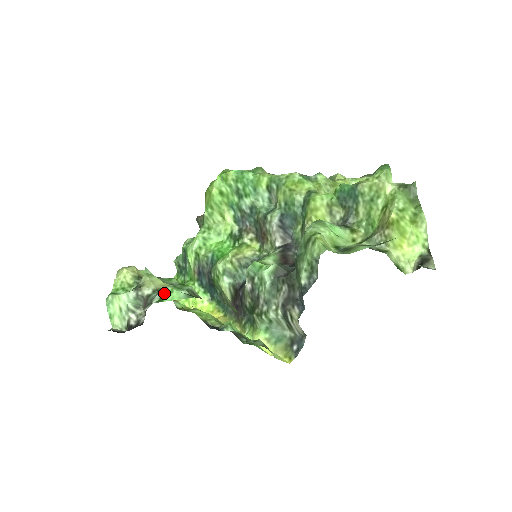
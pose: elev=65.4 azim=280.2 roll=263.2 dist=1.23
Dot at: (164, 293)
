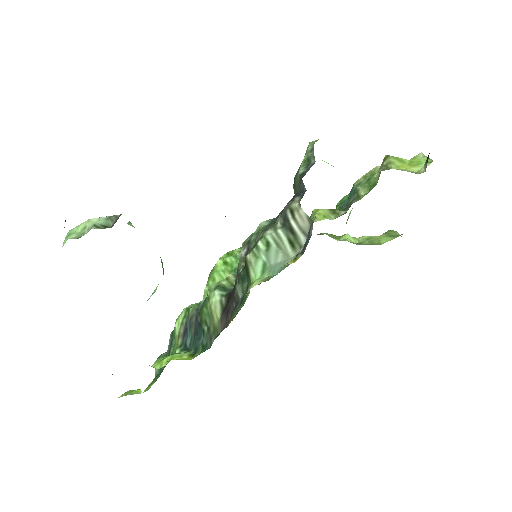
Dot at: occluded
